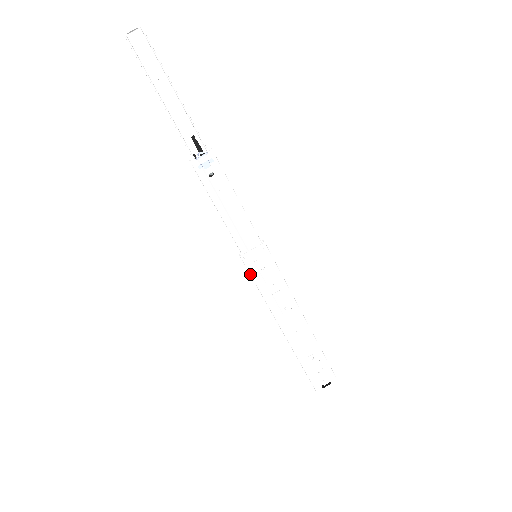
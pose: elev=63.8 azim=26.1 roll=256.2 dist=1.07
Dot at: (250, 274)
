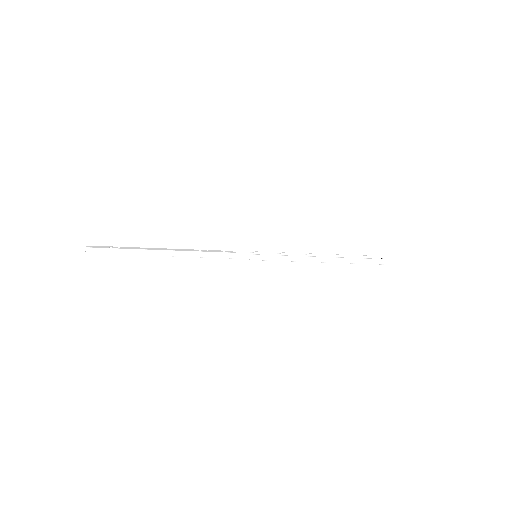
Dot at: occluded
